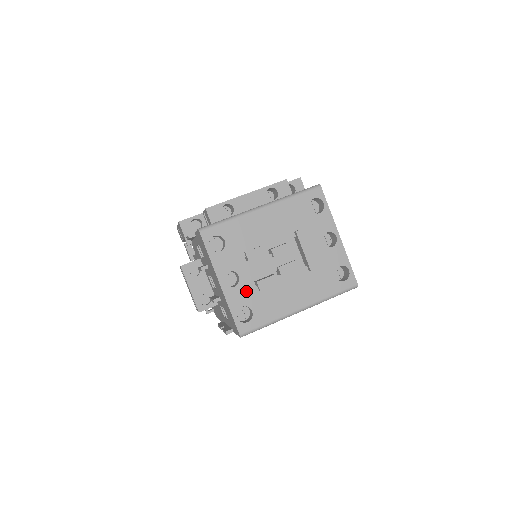
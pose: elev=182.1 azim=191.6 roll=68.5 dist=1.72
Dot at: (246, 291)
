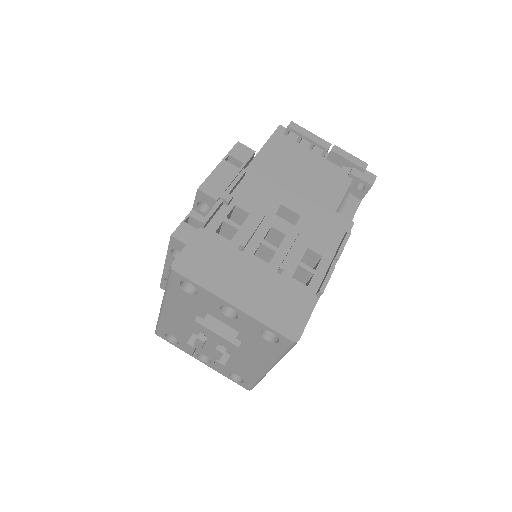
Dot at: occluded
